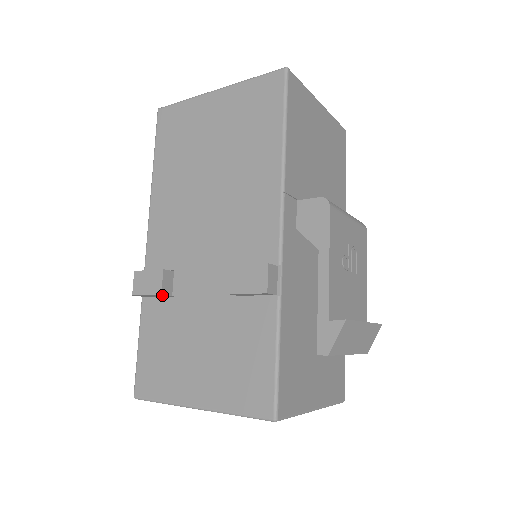
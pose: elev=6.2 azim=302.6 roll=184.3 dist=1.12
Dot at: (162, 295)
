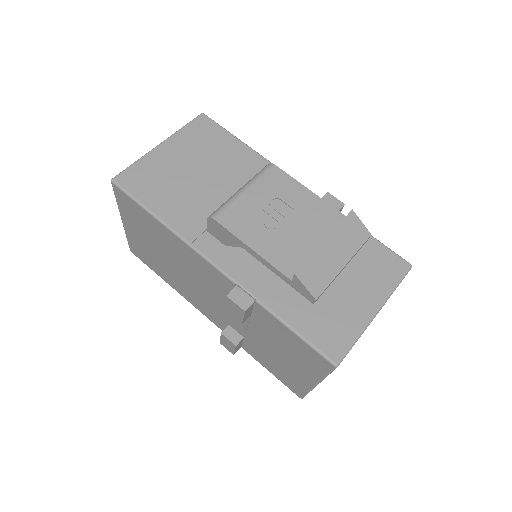
Dot at: (238, 344)
